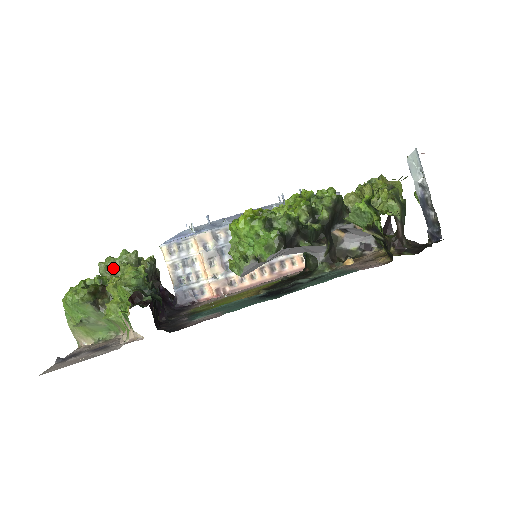
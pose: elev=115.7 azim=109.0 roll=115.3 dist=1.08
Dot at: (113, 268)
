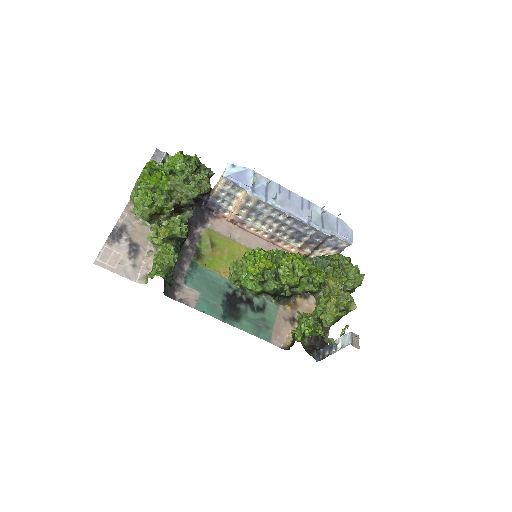
Dot at: (179, 188)
